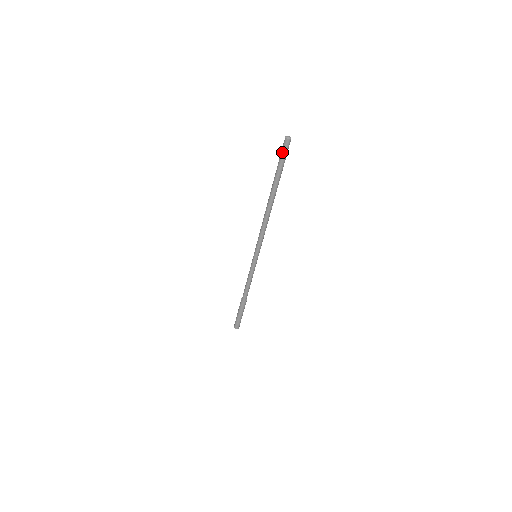
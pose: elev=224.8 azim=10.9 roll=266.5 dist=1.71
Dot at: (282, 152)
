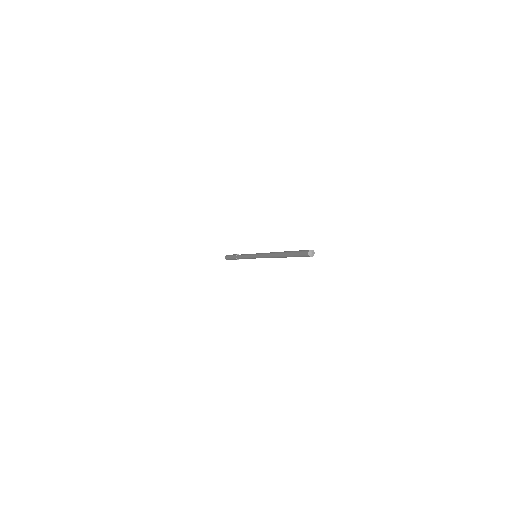
Dot at: (302, 256)
